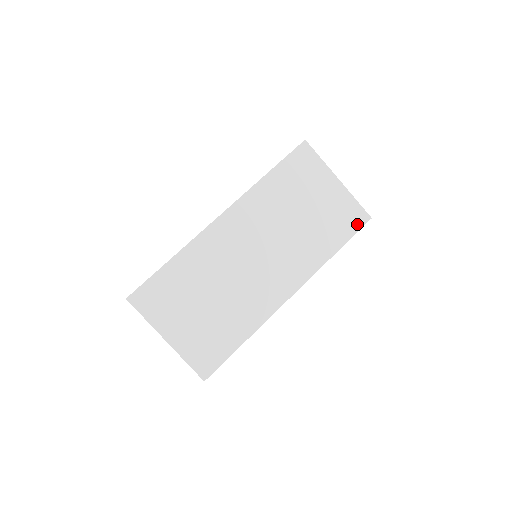
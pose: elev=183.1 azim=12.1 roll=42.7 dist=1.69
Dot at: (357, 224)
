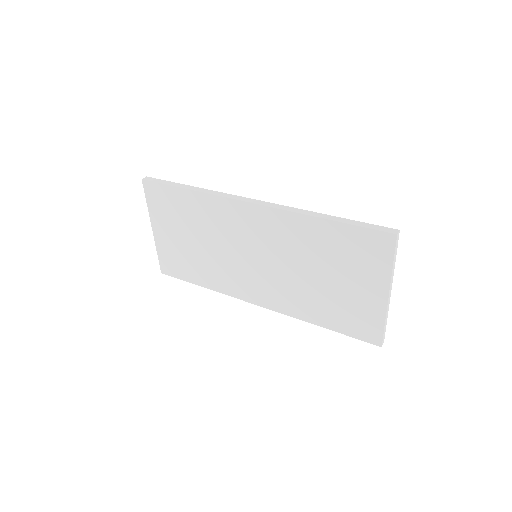
Dot at: (362, 335)
